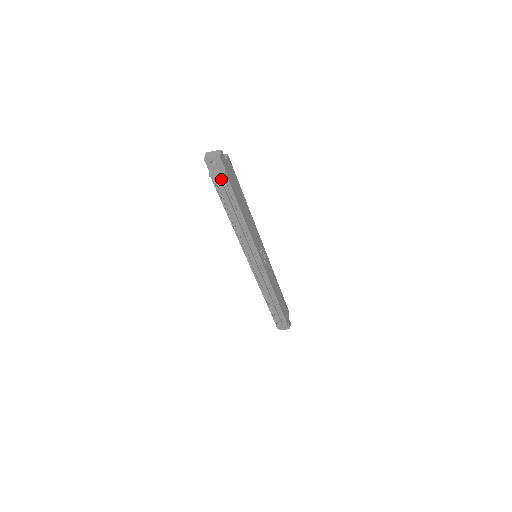
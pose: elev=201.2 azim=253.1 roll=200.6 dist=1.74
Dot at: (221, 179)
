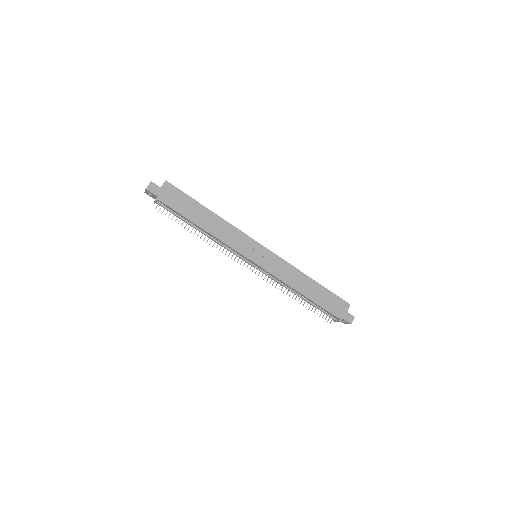
Dot at: (162, 204)
